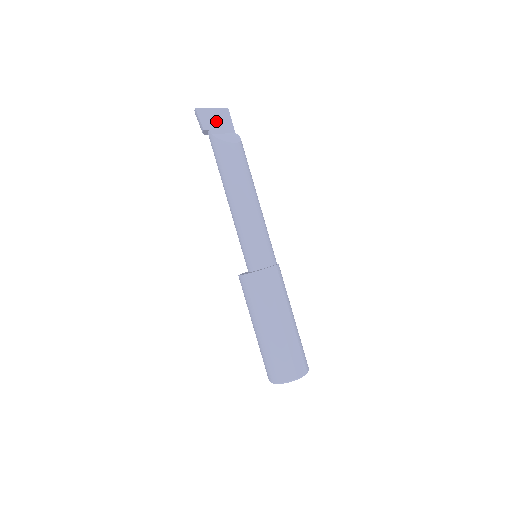
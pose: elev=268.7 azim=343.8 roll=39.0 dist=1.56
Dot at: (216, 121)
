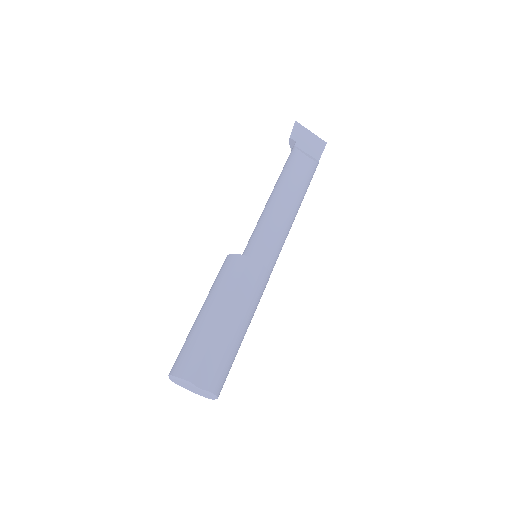
Dot at: (307, 141)
